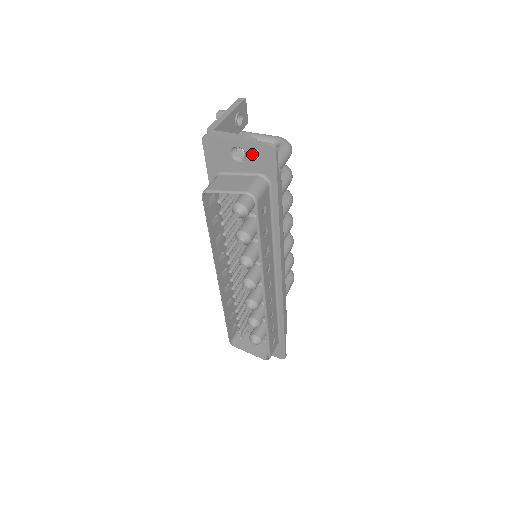
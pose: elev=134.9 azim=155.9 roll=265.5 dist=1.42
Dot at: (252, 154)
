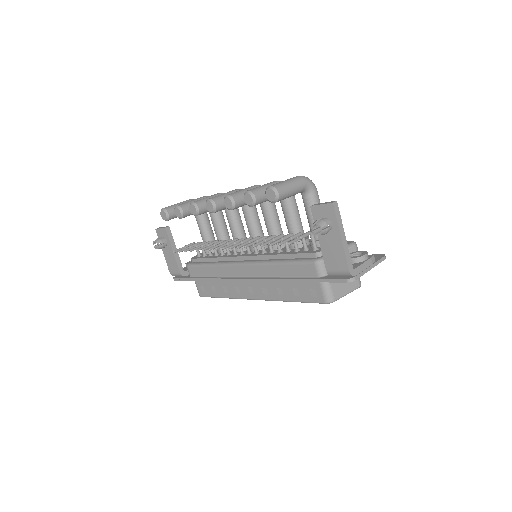
Dot at: occluded
